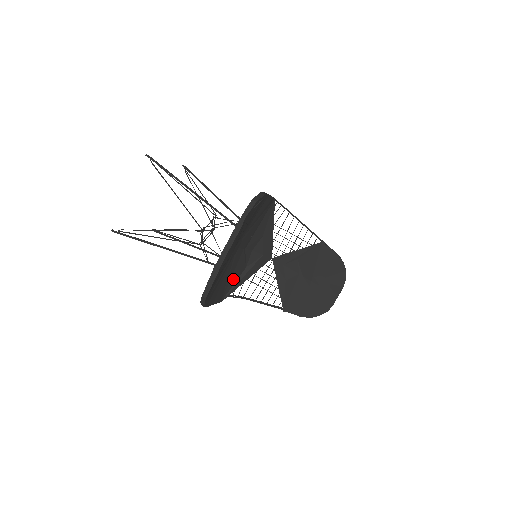
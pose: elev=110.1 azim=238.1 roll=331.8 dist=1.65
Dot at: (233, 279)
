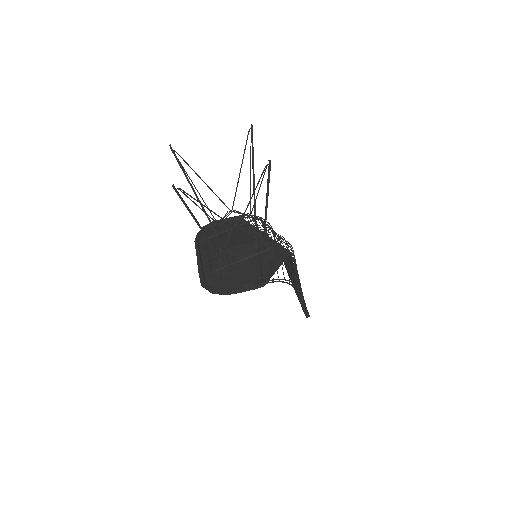
Dot at: occluded
